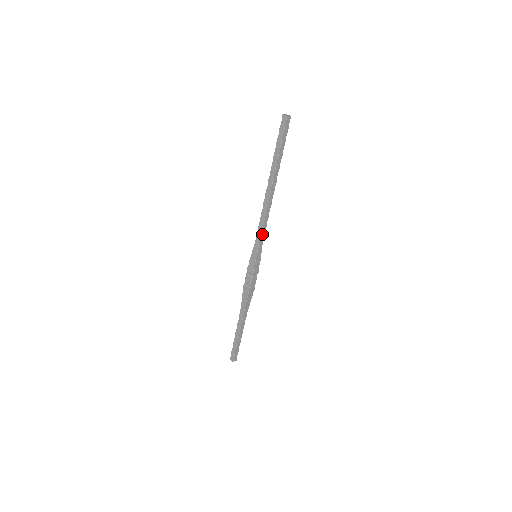
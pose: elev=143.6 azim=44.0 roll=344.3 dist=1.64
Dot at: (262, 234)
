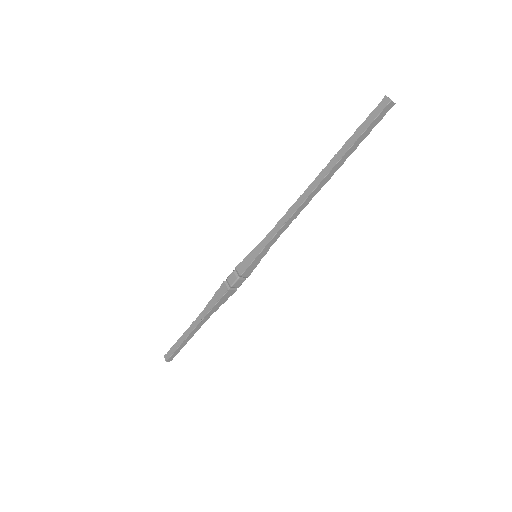
Dot at: (277, 234)
